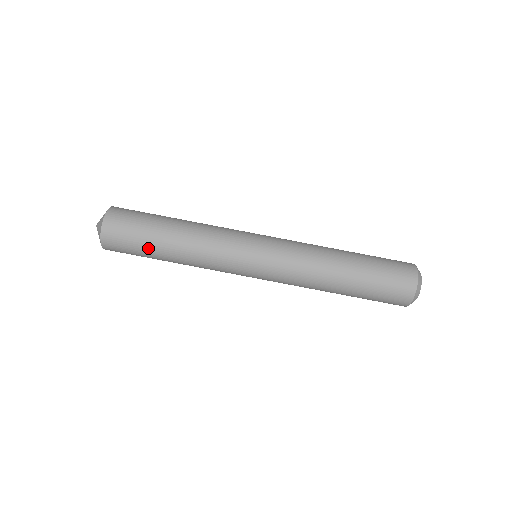
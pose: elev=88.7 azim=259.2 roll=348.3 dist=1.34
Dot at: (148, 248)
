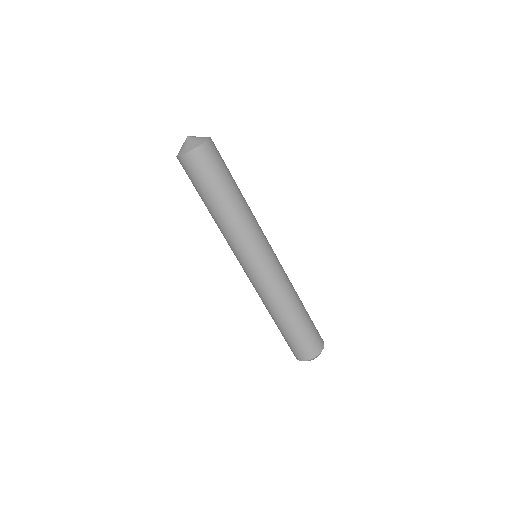
Dot at: (220, 184)
